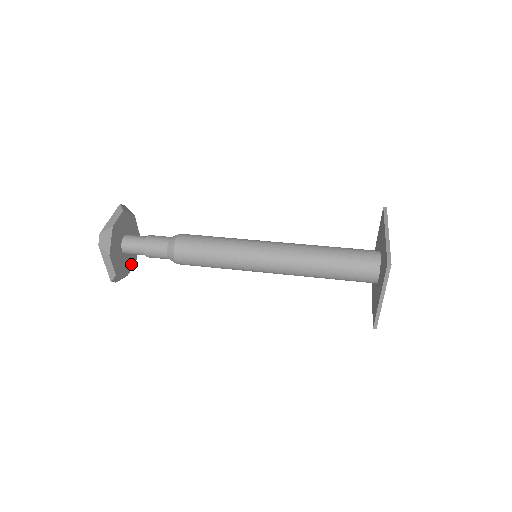
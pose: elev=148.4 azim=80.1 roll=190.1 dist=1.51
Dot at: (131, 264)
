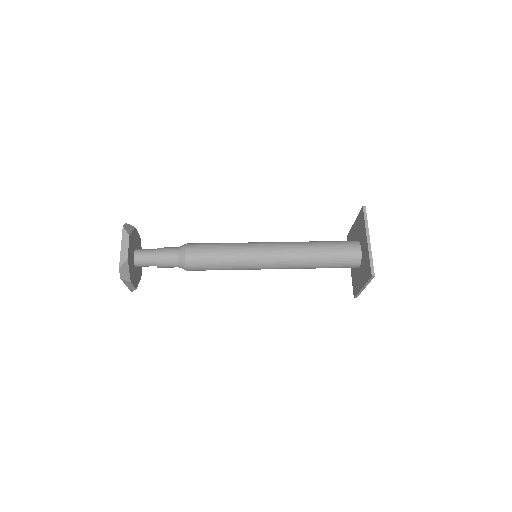
Dot at: (141, 267)
